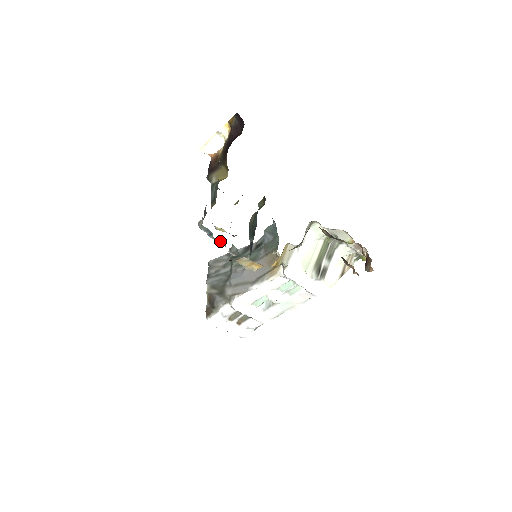
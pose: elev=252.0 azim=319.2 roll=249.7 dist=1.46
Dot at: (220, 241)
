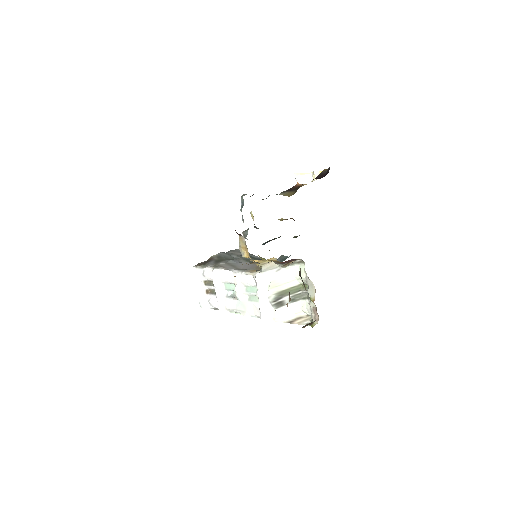
Dot at: occluded
